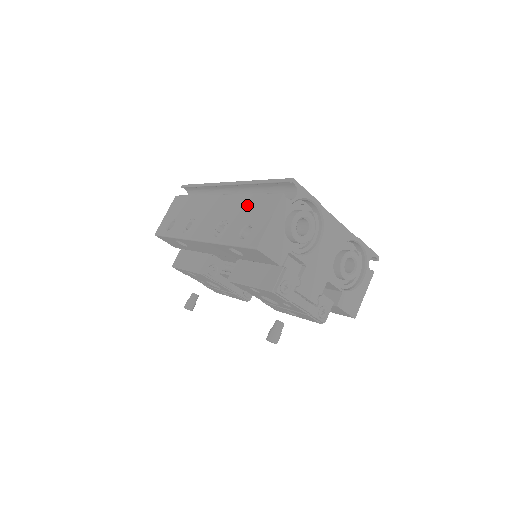
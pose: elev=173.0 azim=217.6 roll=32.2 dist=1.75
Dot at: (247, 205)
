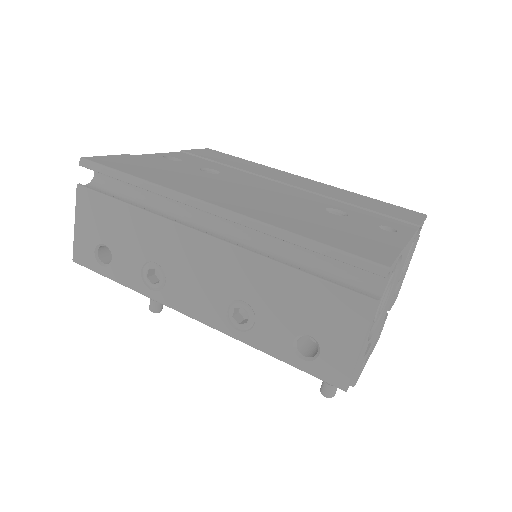
Dot at: (290, 292)
